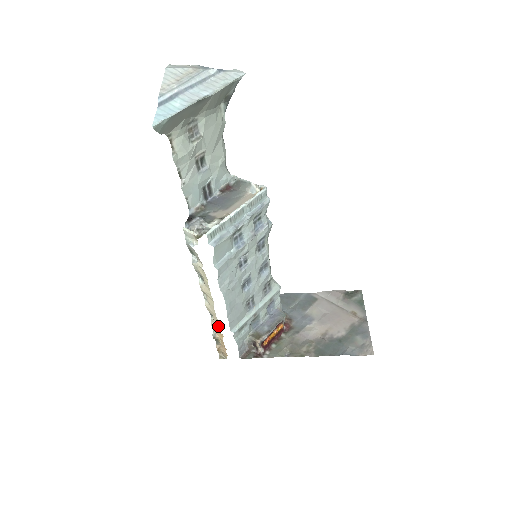
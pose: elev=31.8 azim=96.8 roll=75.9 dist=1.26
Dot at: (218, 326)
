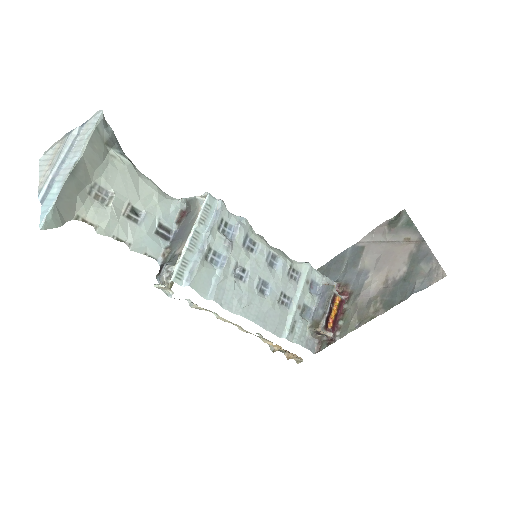
Dot at: (267, 340)
